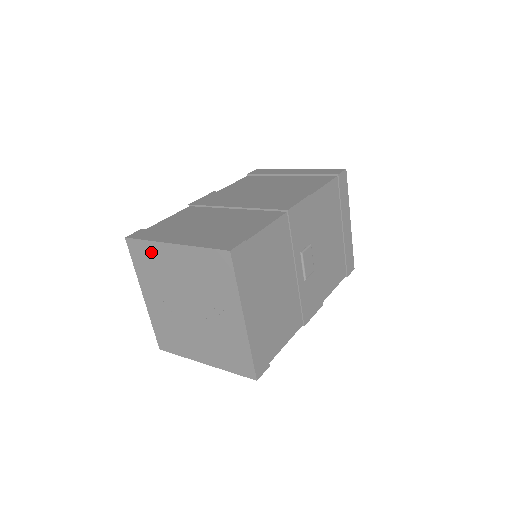
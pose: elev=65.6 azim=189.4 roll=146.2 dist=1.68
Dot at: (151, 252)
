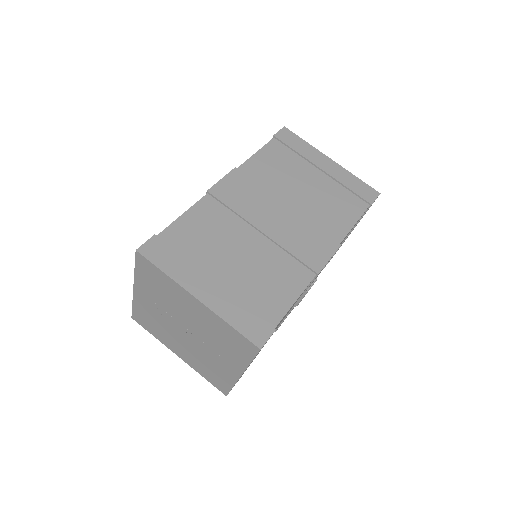
Dot at: (164, 281)
